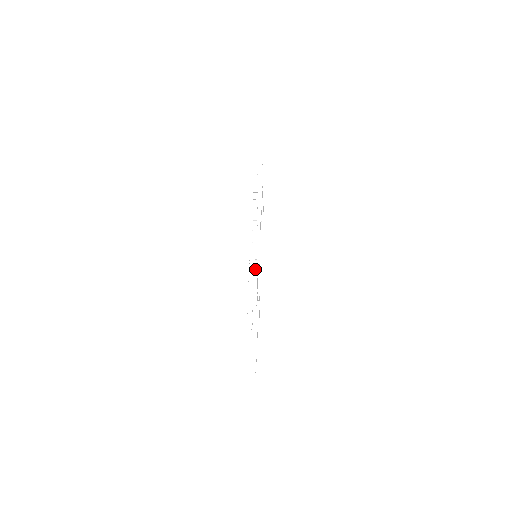
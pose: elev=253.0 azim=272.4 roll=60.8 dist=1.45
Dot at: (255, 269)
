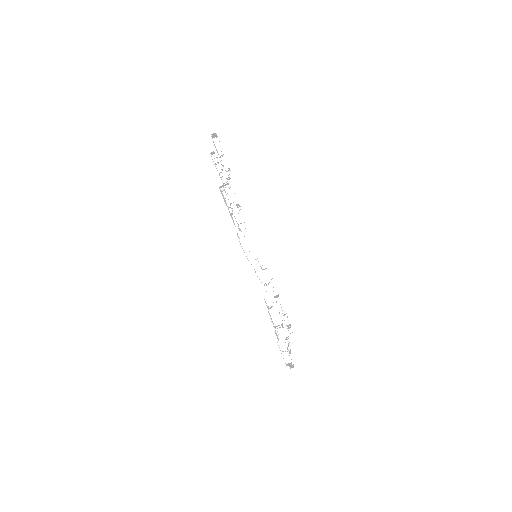
Dot at: (284, 345)
